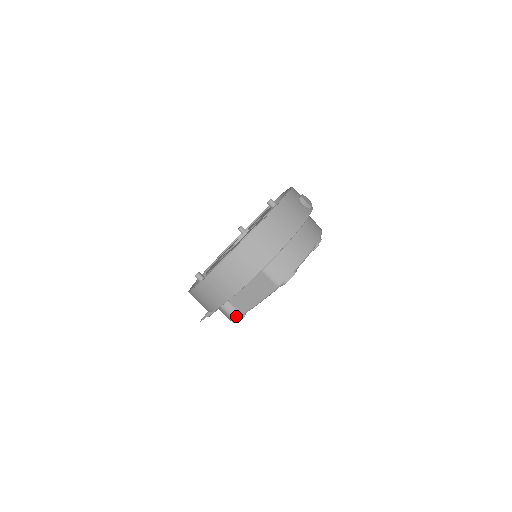
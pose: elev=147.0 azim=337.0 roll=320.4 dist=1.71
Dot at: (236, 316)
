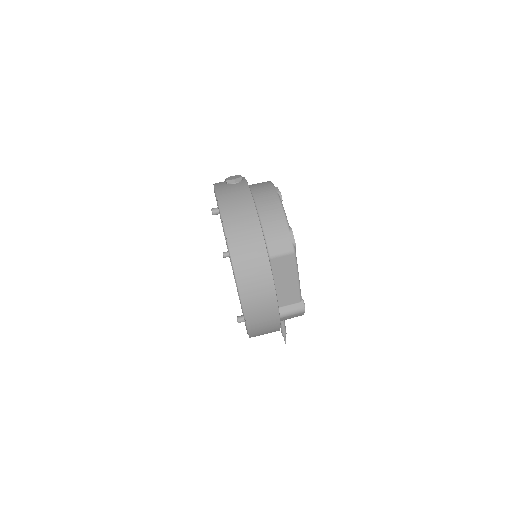
Dot at: (298, 308)
